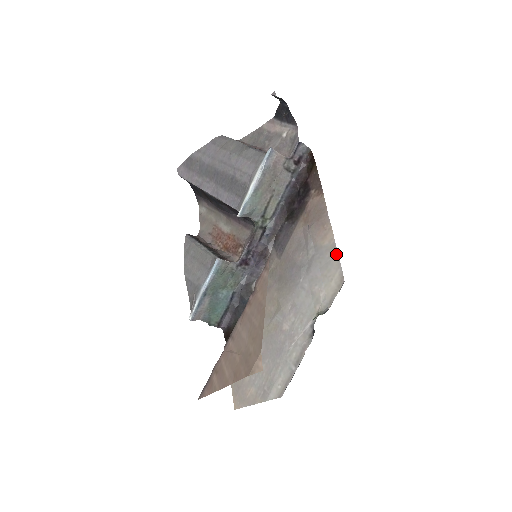
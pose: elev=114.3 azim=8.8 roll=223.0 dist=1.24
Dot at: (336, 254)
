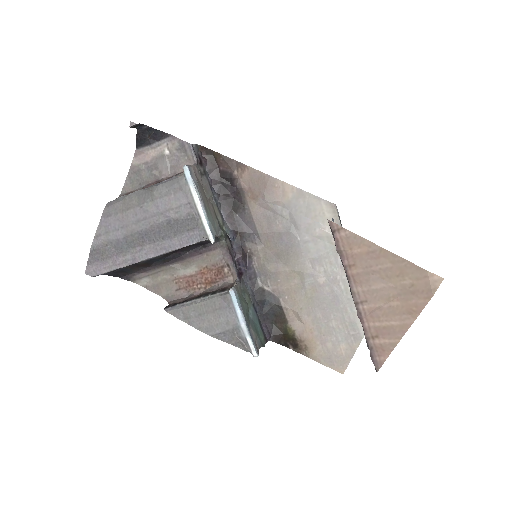
Dot at: (308, 195)
